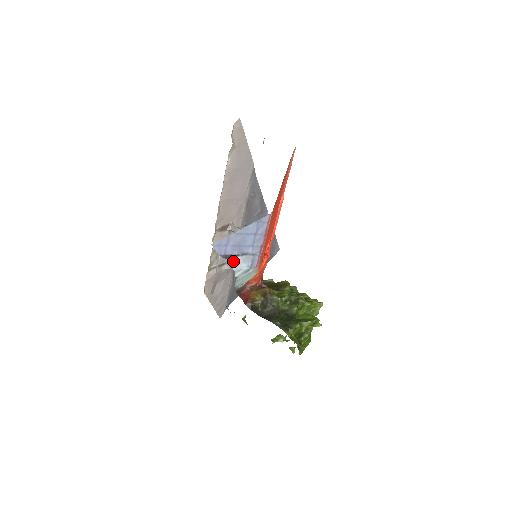
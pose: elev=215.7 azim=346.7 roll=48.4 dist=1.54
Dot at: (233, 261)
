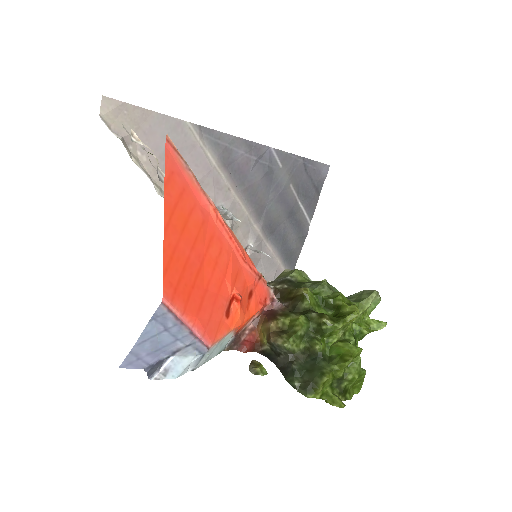
Dot at: (162, 372)
